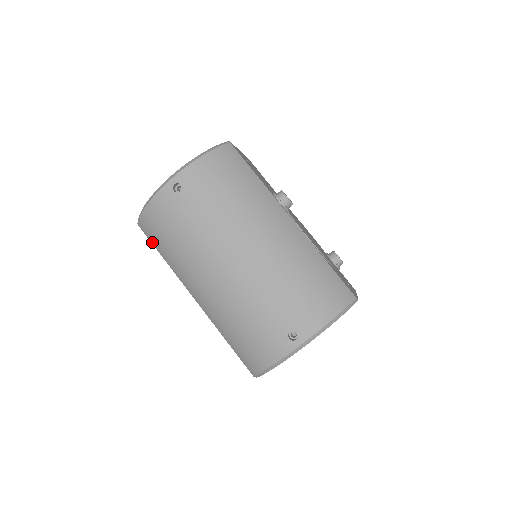
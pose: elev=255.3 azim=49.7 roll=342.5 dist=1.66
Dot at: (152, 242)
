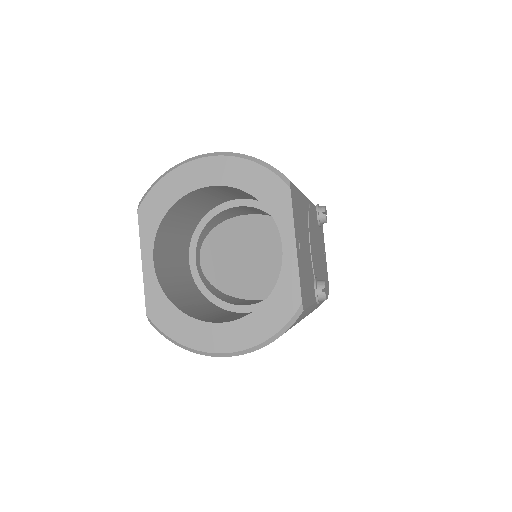
Dot at: occluded
